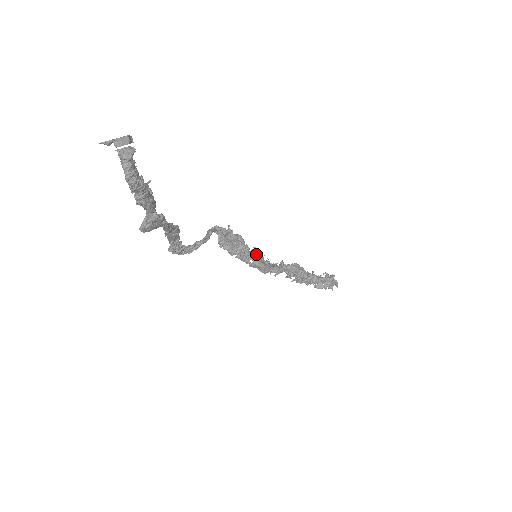
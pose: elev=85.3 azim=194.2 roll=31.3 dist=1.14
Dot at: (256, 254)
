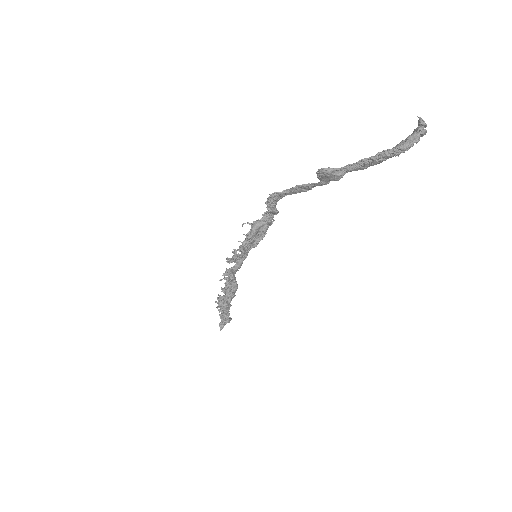
Dot at: (246, 254)
